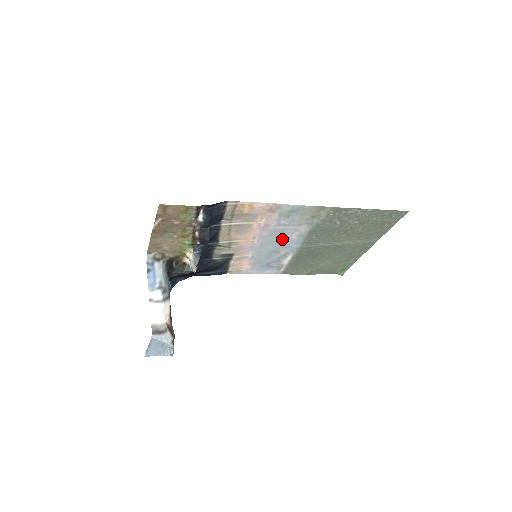
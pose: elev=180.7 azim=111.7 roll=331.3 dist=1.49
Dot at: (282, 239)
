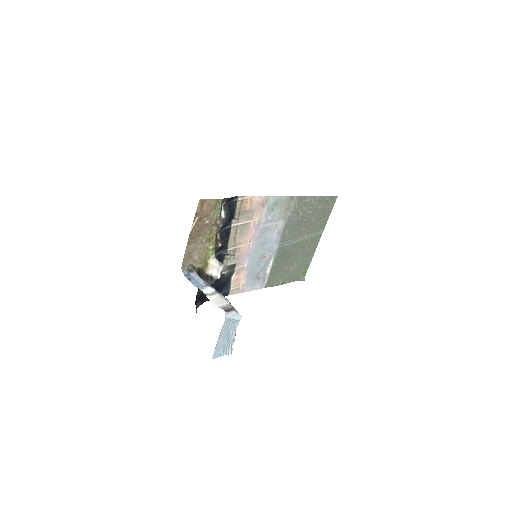
Dot at: (267, 240)
